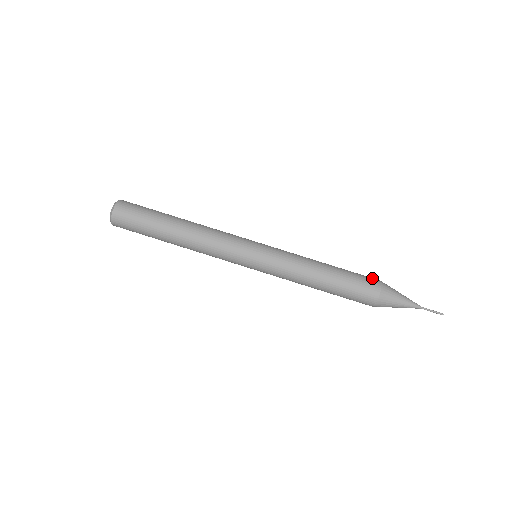
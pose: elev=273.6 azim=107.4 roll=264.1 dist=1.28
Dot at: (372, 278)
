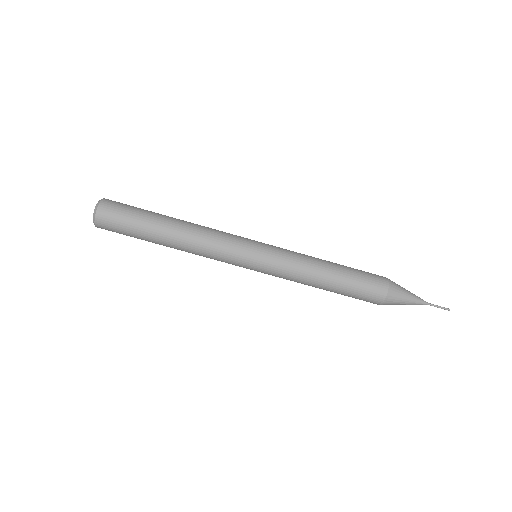
Dot at: (380, 280)
